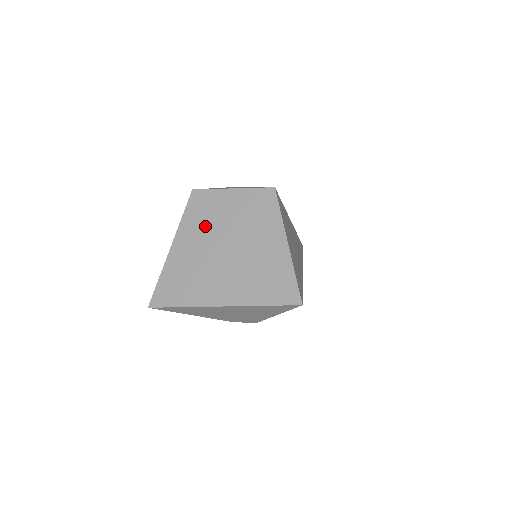
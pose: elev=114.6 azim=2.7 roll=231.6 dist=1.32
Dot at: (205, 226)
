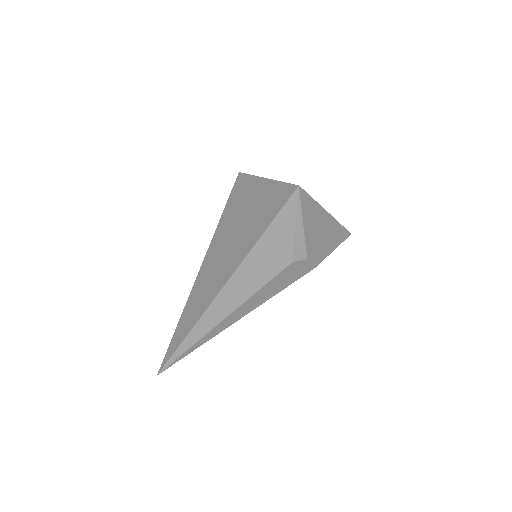
Dot at: occluded
